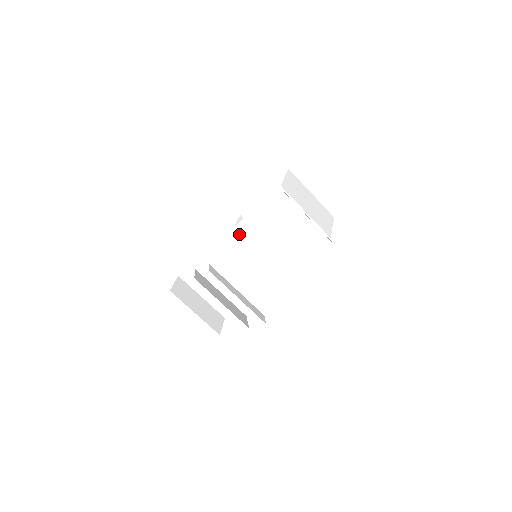
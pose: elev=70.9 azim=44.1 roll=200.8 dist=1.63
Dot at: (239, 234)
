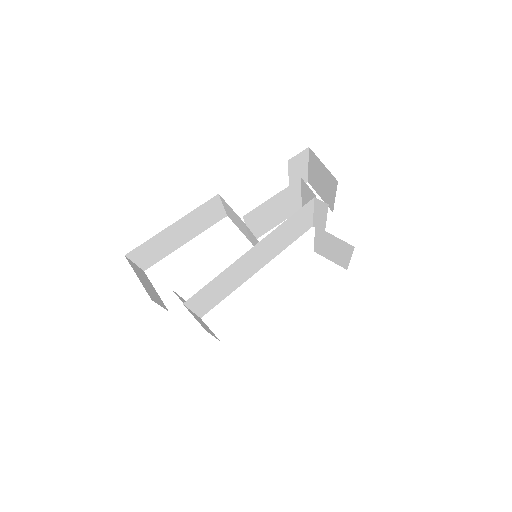
Dot at: (261, 245)
